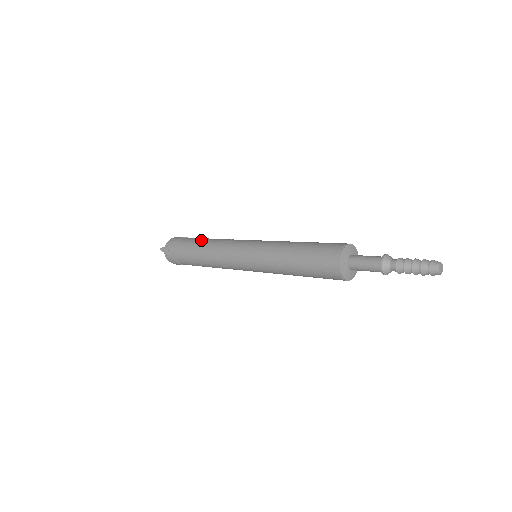
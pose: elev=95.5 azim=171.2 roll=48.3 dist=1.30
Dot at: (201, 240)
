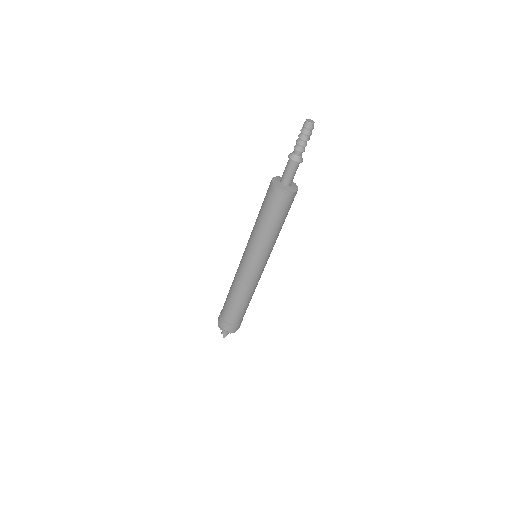
Dot at: occluded
